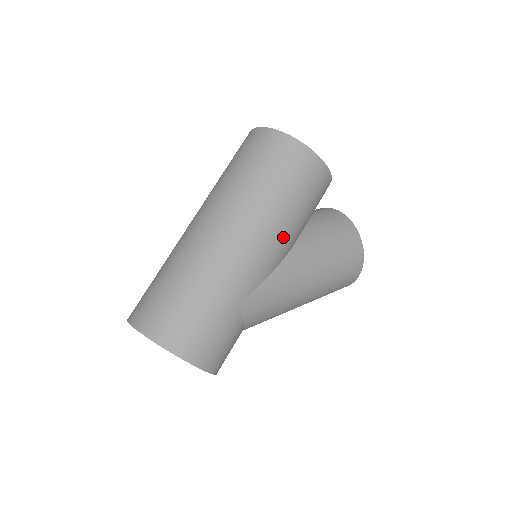
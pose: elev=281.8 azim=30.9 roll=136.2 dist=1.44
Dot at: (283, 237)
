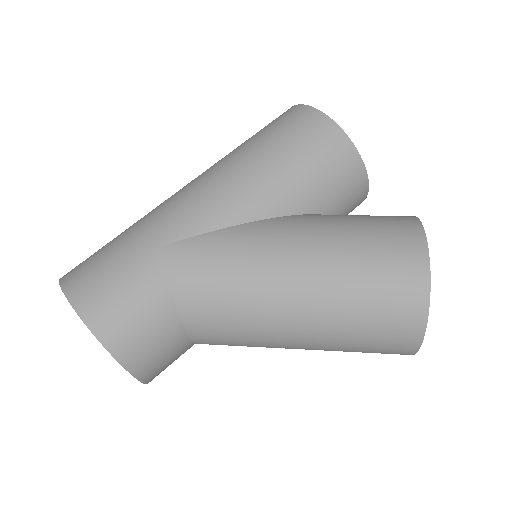
Dot at: (247, 186)
